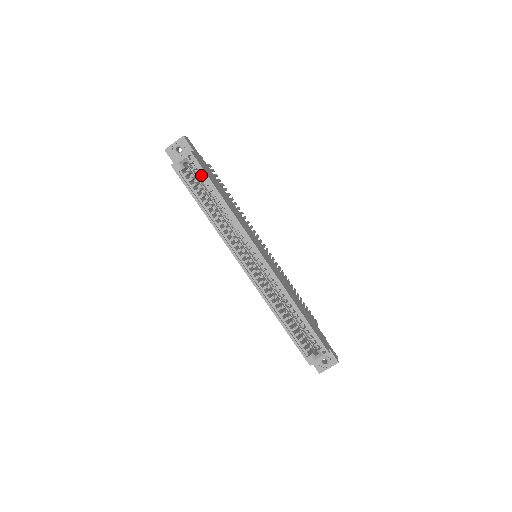
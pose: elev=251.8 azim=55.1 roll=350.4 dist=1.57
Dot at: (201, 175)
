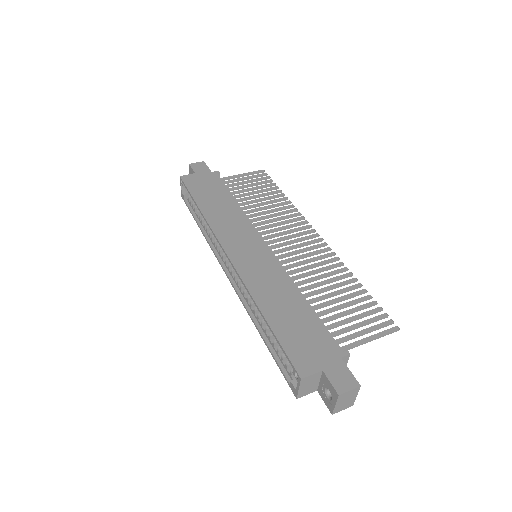
Dot at: occluded
